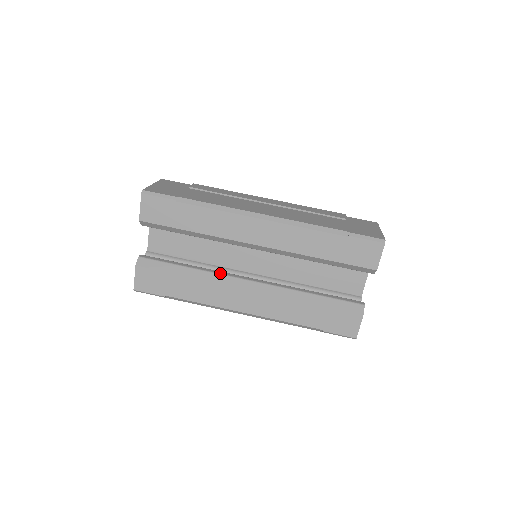
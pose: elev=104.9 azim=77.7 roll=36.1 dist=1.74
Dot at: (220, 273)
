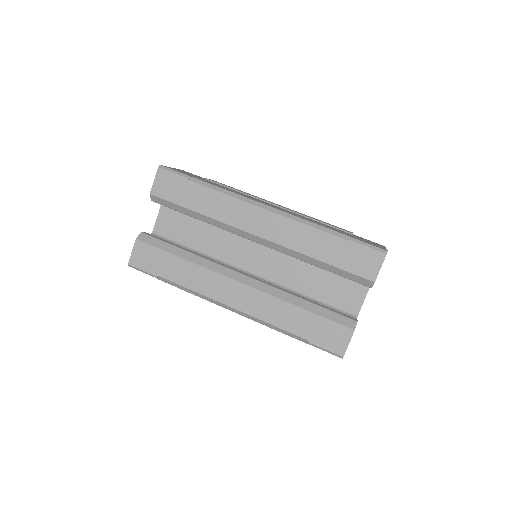
Dot at: (216, 262)
